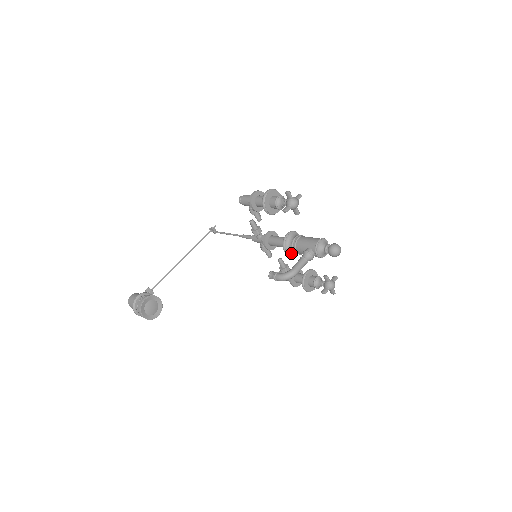
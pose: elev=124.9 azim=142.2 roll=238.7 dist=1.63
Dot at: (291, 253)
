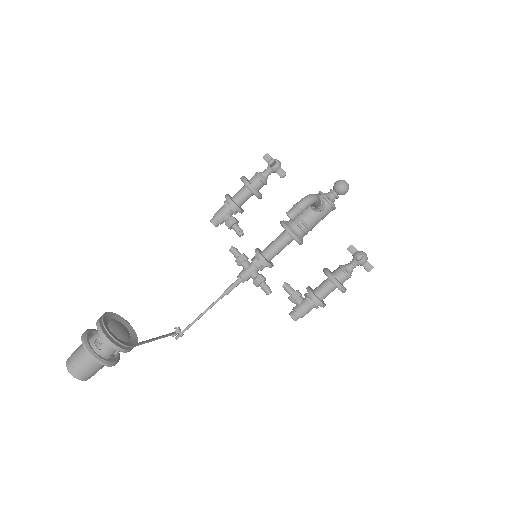
Dot at: (296, 234)
